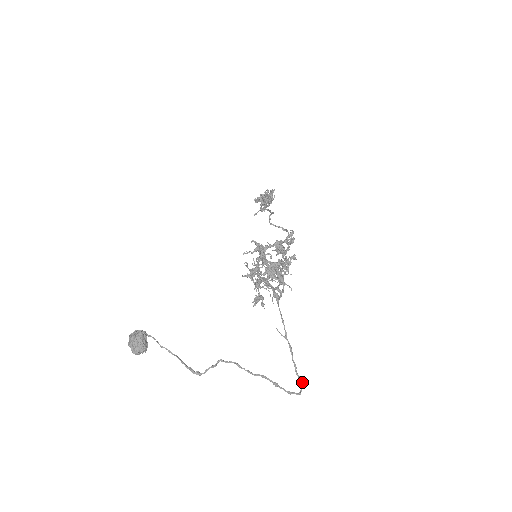
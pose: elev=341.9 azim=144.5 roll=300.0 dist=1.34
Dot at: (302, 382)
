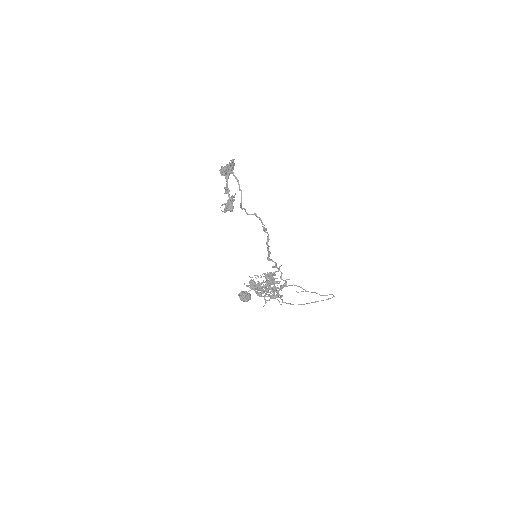
Dot at: occluded
